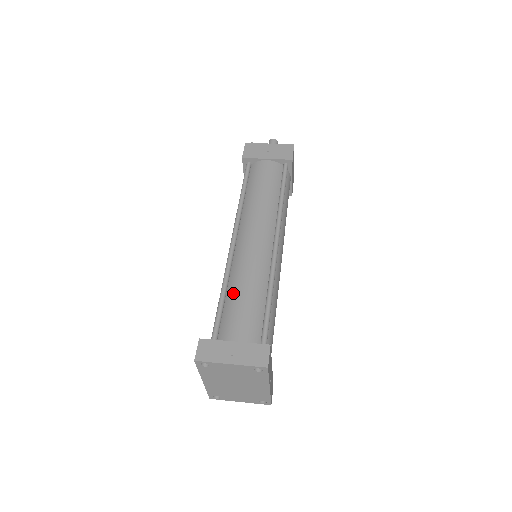
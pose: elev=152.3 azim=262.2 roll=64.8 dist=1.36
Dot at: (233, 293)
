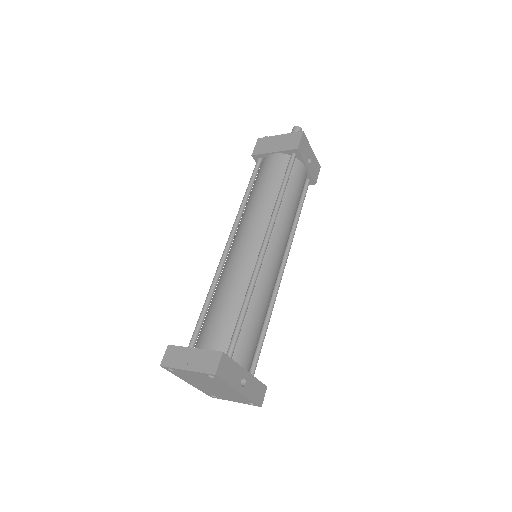
Dot at: (215, 298)
